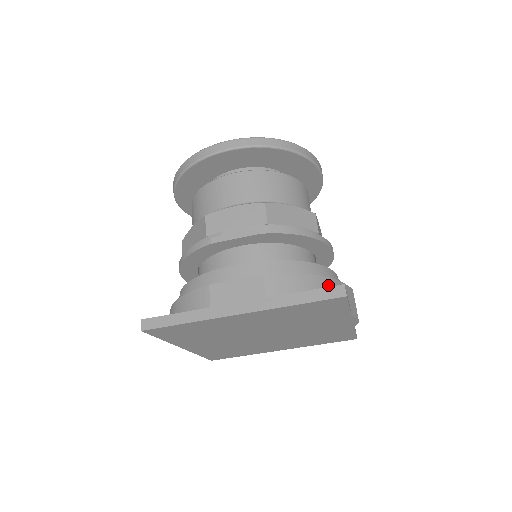
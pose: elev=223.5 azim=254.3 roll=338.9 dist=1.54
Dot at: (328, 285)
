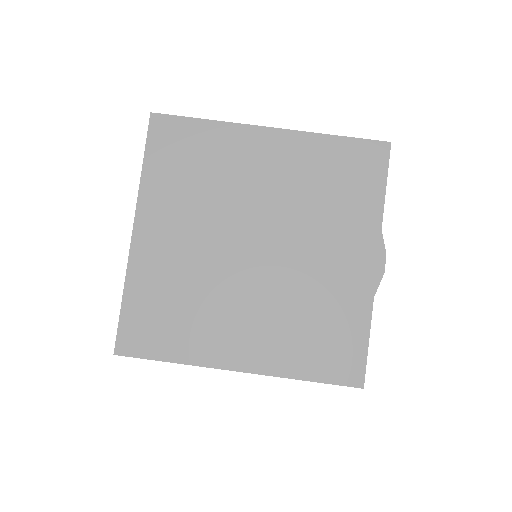
Dot at: occluded
